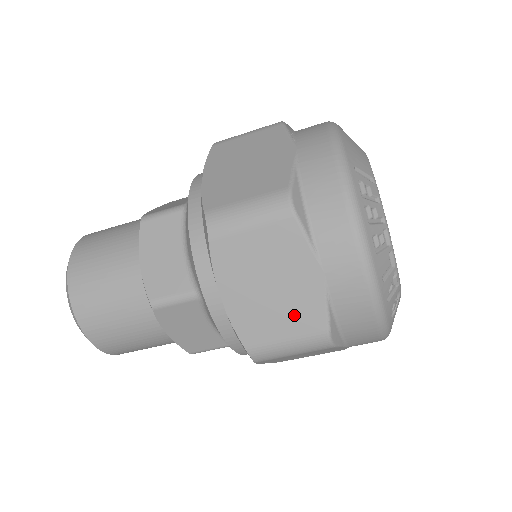
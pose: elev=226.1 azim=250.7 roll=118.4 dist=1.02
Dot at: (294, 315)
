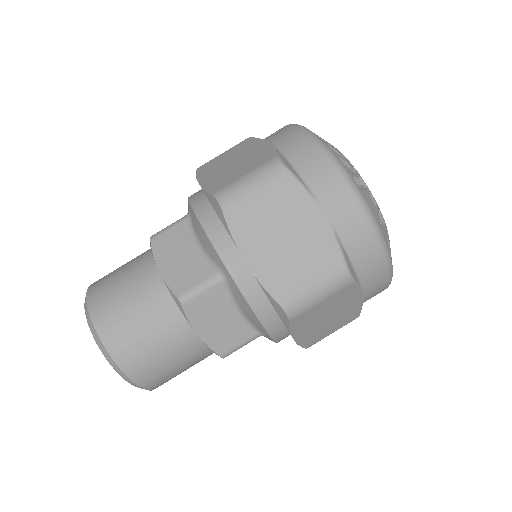
Dot at: (312, 257)
